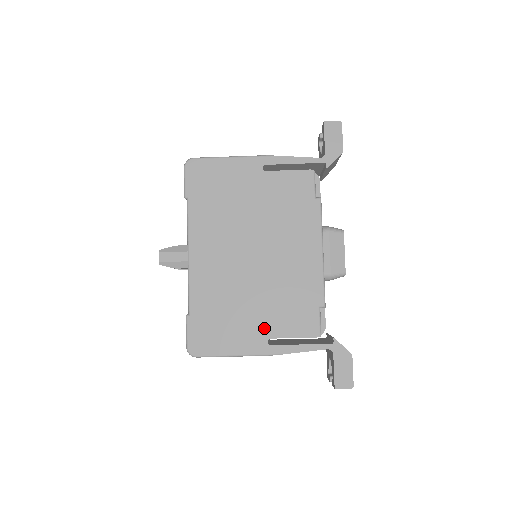
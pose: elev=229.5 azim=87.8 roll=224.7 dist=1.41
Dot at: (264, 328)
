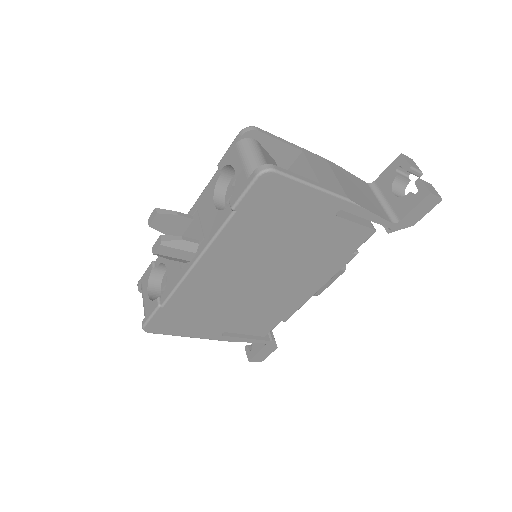
Dot at: (226, 326)
